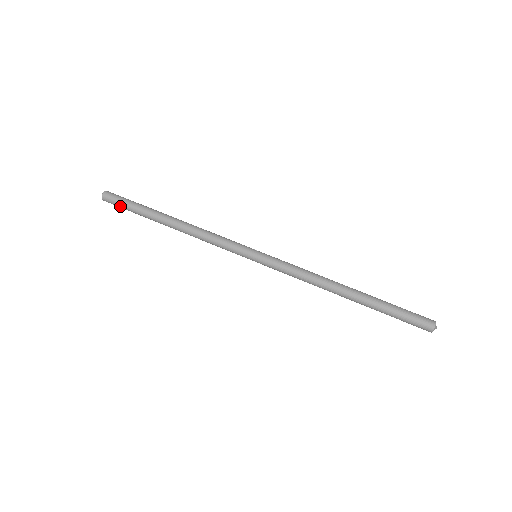
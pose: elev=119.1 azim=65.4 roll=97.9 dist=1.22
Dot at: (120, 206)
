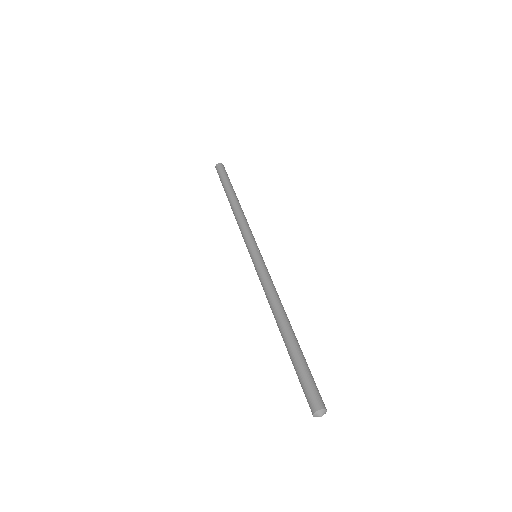
Dot at: occluded
